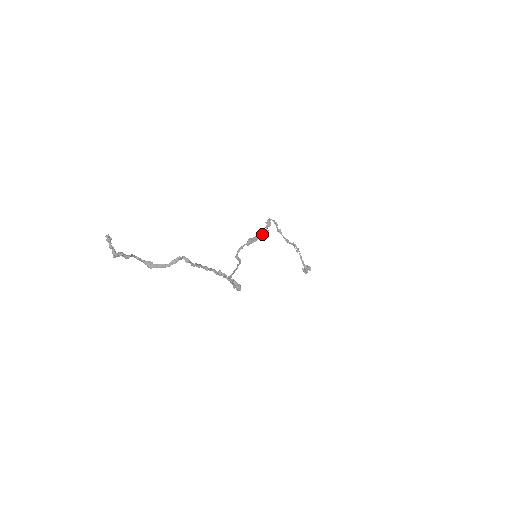
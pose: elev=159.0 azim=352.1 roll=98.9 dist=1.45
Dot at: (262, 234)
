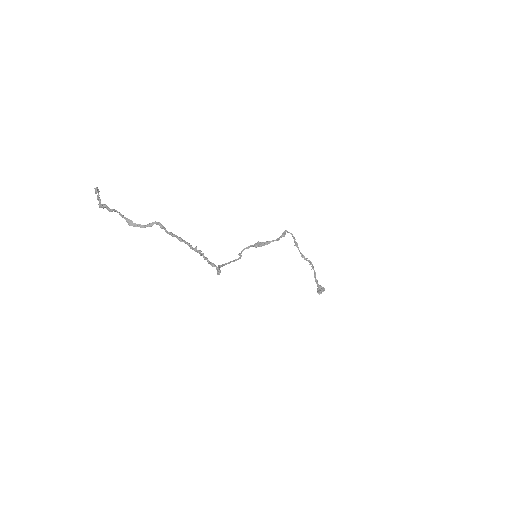
Dot at: (273, 241)
